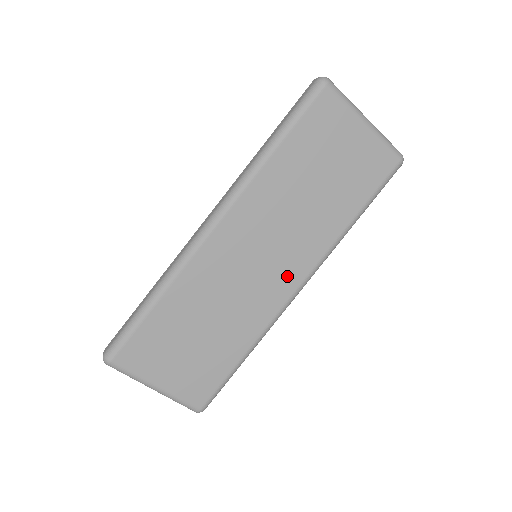
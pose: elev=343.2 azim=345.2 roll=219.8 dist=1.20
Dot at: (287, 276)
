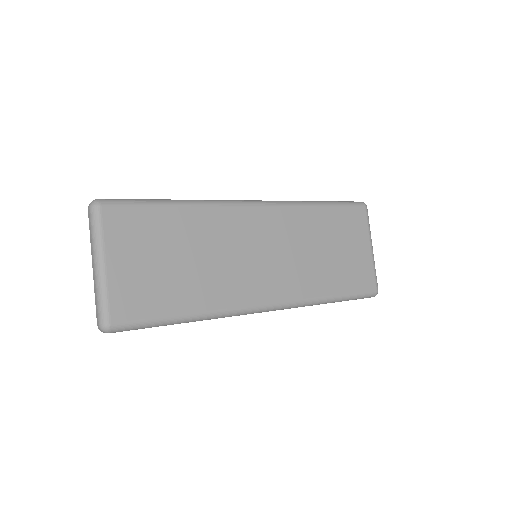
Dot at: (267, 287)
